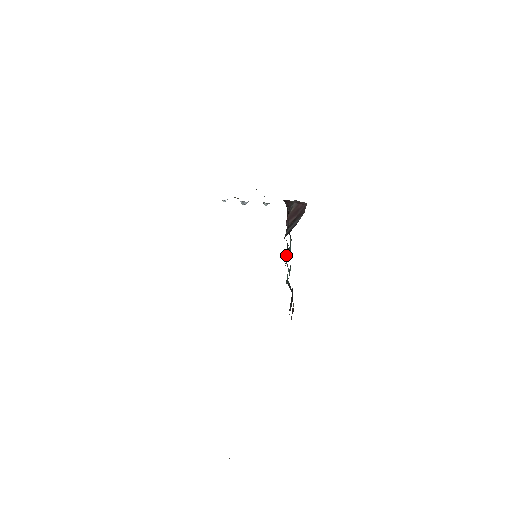
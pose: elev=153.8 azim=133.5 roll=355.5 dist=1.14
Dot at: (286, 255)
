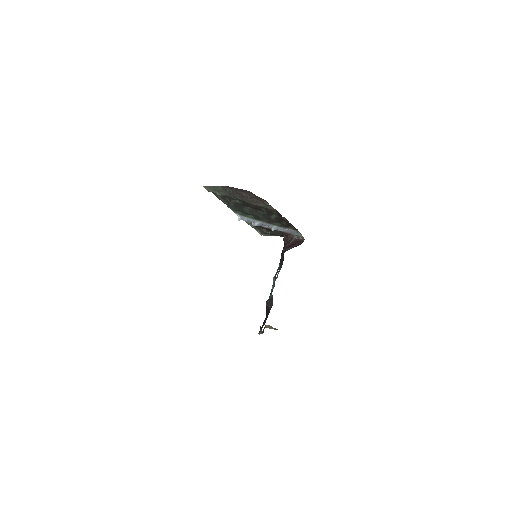
Dot at: occluded
